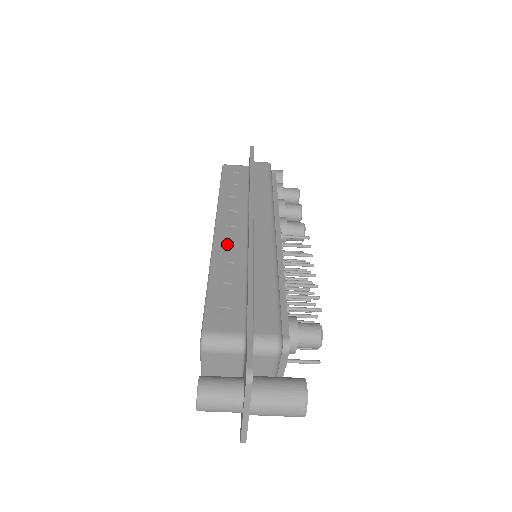
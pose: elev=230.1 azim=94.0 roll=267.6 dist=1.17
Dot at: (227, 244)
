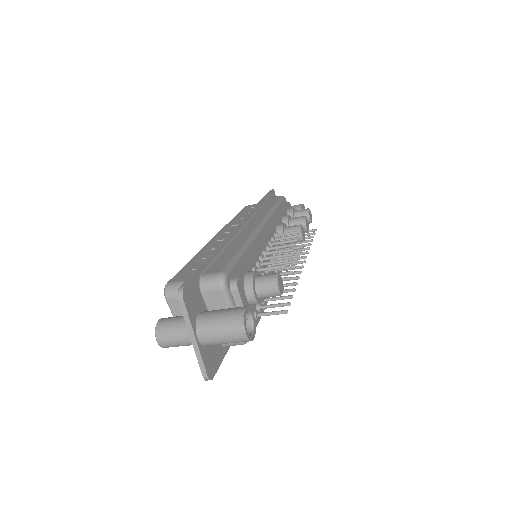
Dot at: (218, 241)
